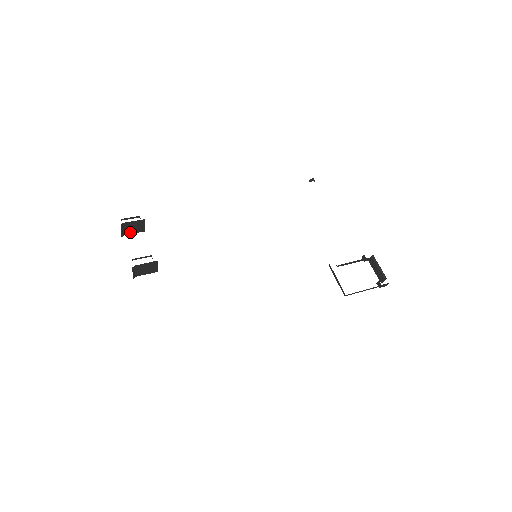
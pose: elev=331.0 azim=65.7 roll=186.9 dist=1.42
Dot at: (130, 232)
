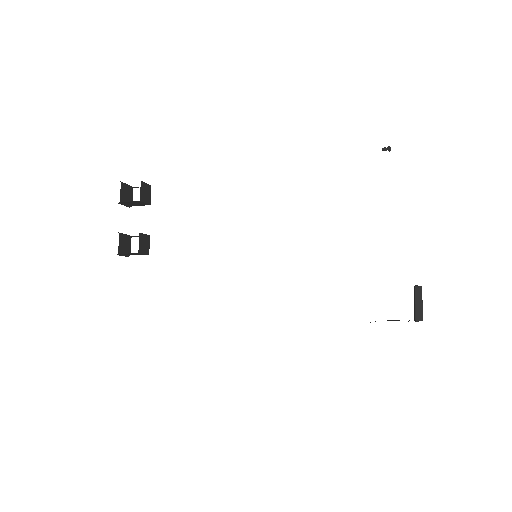
Dot at: (136, 205)
